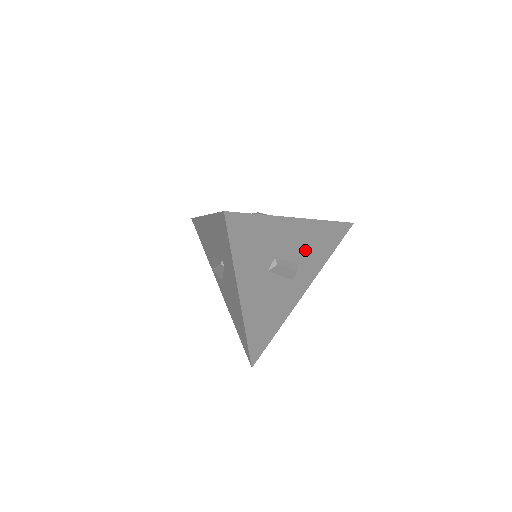
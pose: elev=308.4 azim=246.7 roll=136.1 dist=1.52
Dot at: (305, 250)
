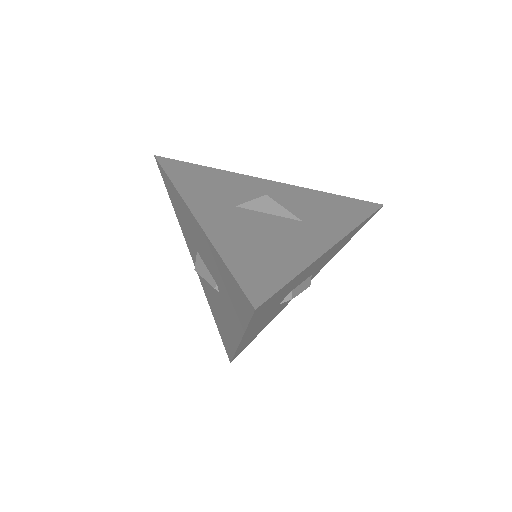
Dot at: (324, 261)
